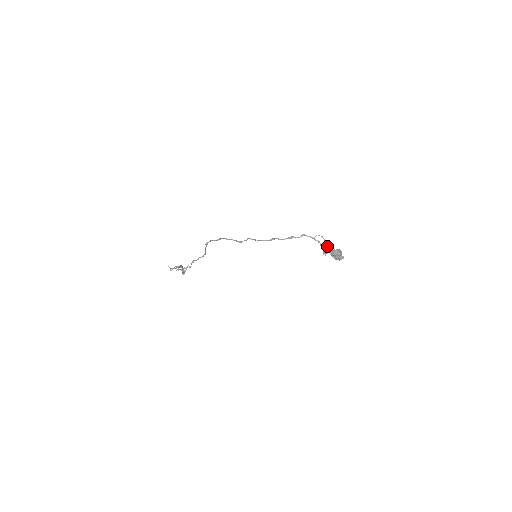
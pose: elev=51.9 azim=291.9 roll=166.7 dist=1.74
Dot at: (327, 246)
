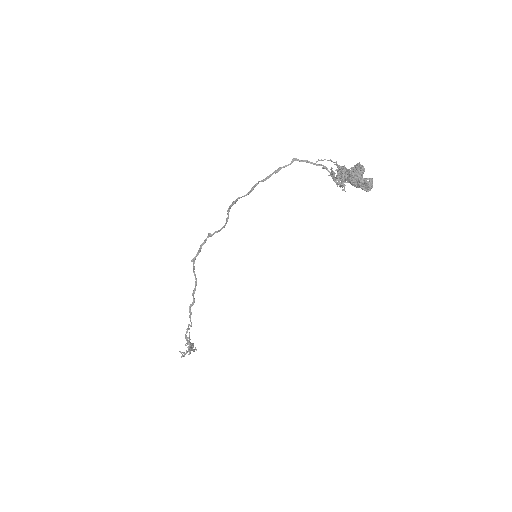
Dot at: (337, 167)
